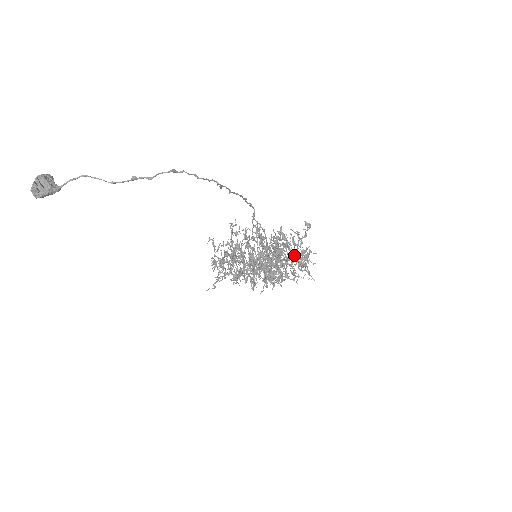
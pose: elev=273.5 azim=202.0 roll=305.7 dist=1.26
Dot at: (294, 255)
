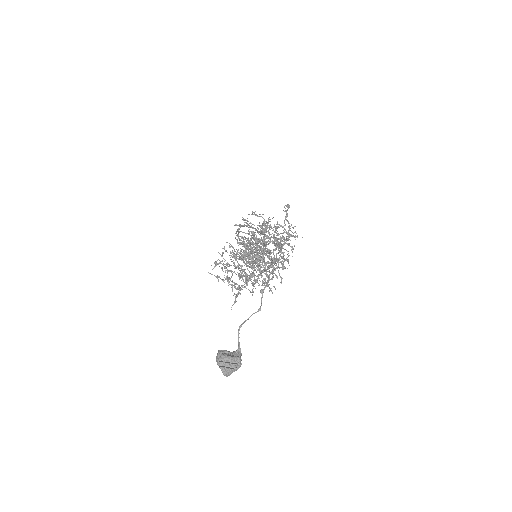
Dot at: (274, 232)
